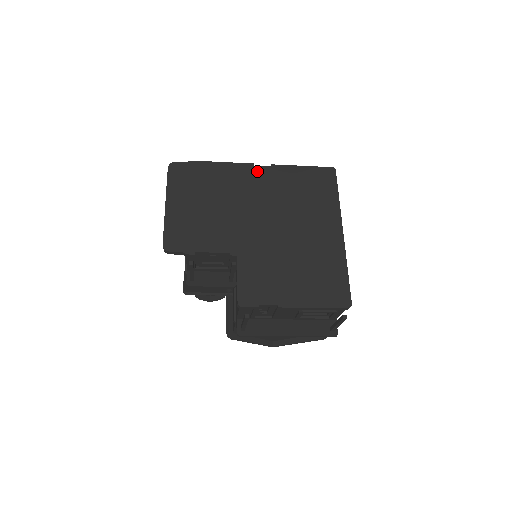
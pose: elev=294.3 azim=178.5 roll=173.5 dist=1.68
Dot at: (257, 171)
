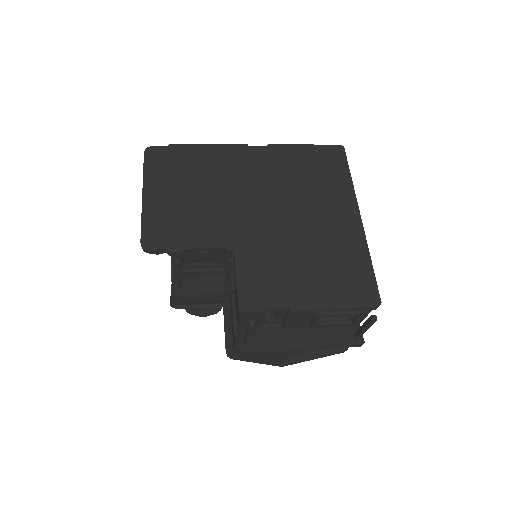
Dot at: (251, 152)
